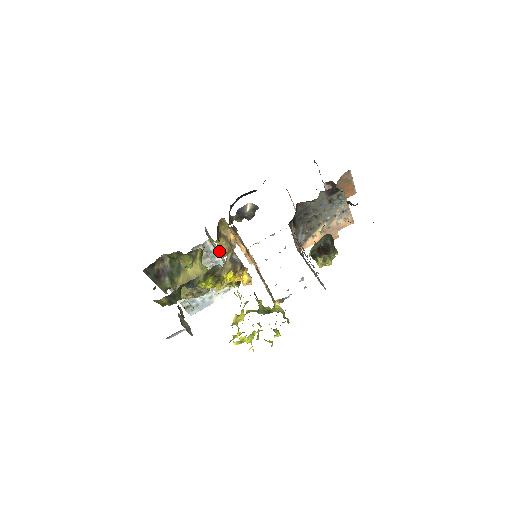
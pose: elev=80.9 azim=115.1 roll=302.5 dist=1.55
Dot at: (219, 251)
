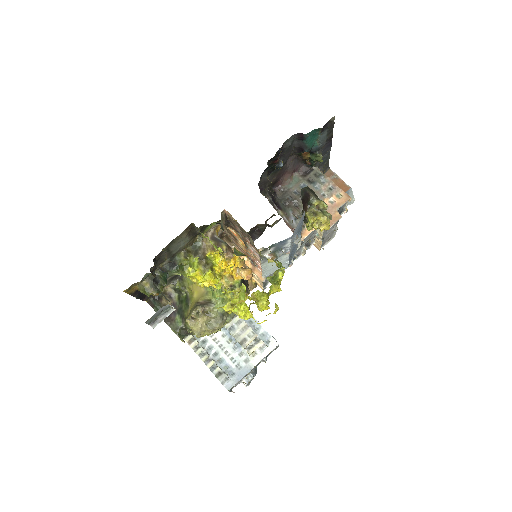
Dot at: occluded
